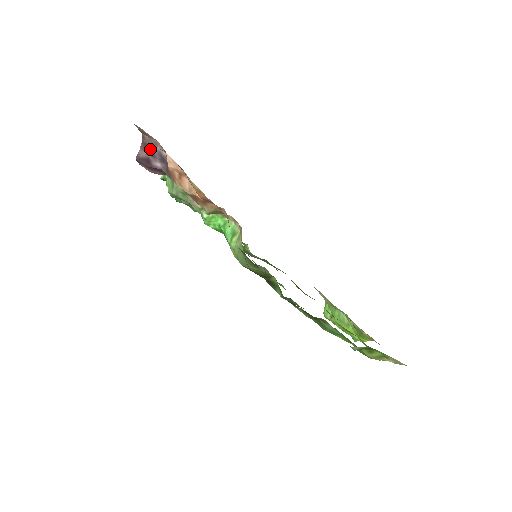
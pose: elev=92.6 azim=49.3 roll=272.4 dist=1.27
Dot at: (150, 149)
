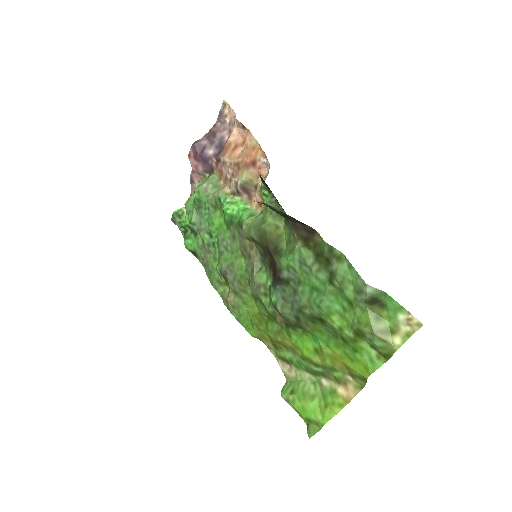
Dot at: (214, 136)
